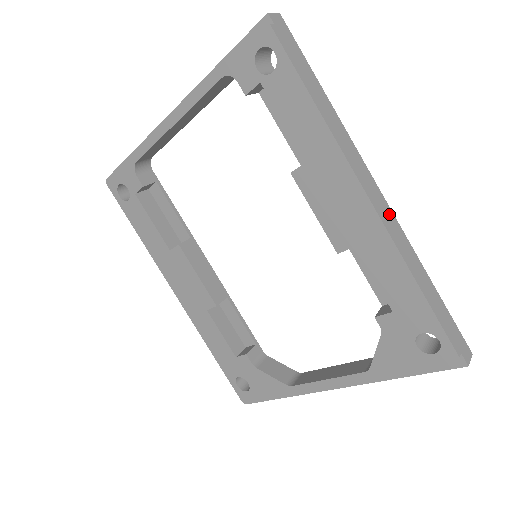
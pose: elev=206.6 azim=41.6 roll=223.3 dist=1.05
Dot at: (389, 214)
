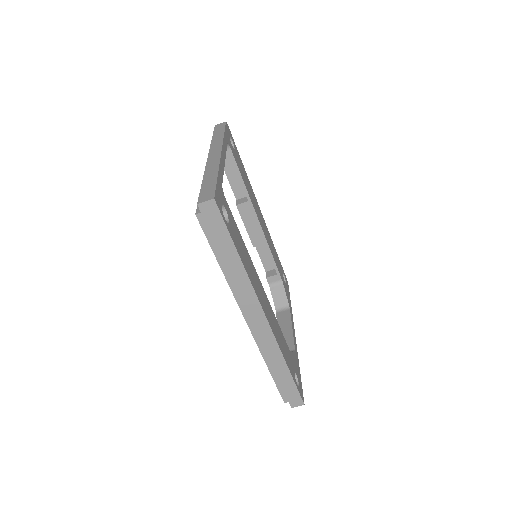
Dot at: (266, 332)
